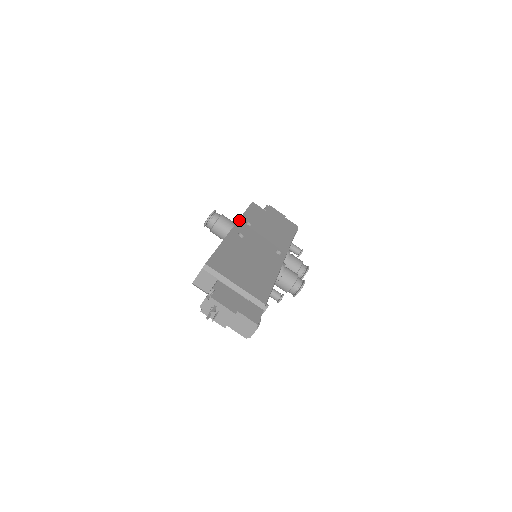
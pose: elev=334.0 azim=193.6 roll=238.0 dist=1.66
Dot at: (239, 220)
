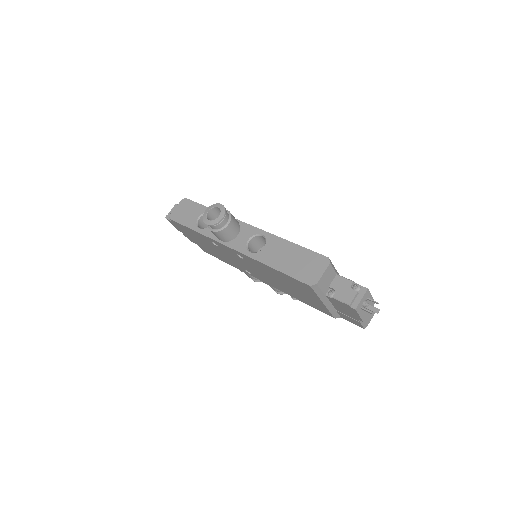
Dot at: occluded
